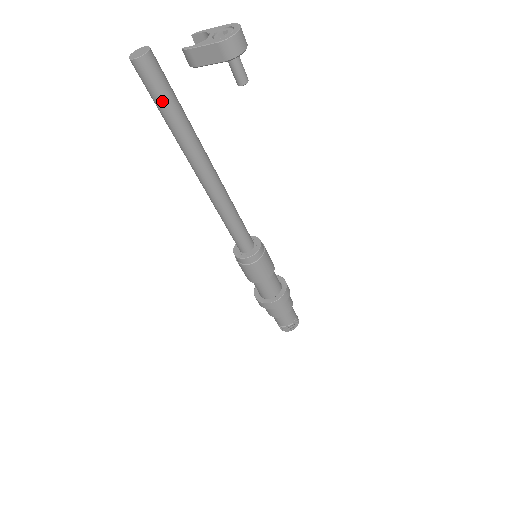
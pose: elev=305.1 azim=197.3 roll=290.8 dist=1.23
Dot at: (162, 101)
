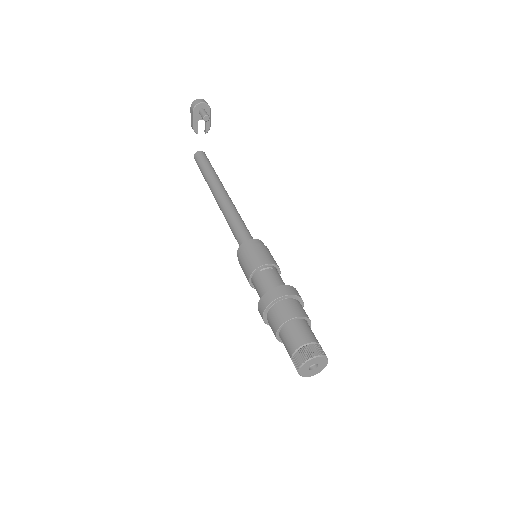
Dot at: (201, 167)
